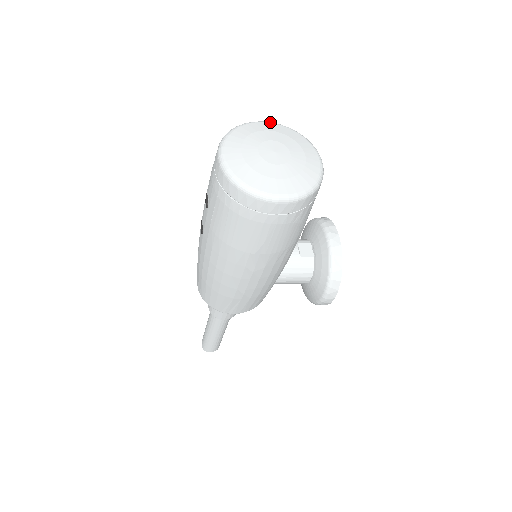
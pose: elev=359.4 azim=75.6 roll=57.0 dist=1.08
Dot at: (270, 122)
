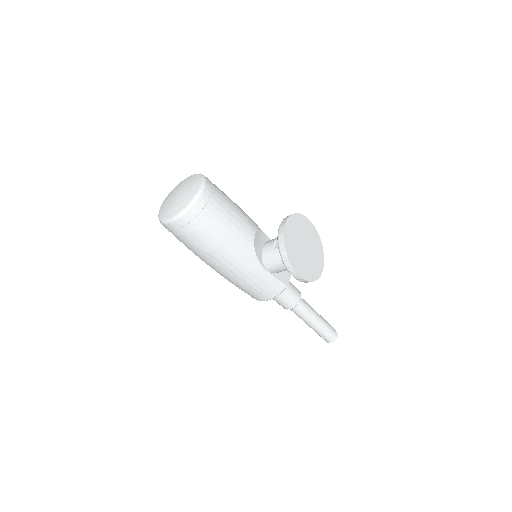
Dot at: (191, 176)
